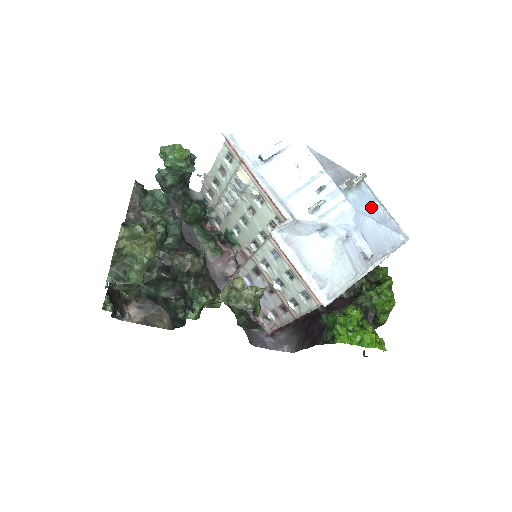
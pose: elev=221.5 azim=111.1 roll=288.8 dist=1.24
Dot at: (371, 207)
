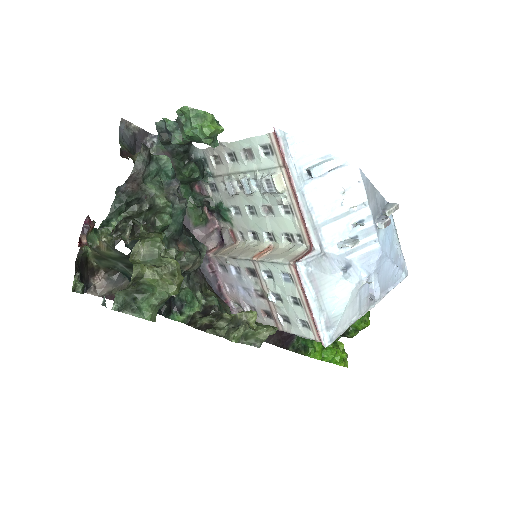
Dot at: (391, 243)
